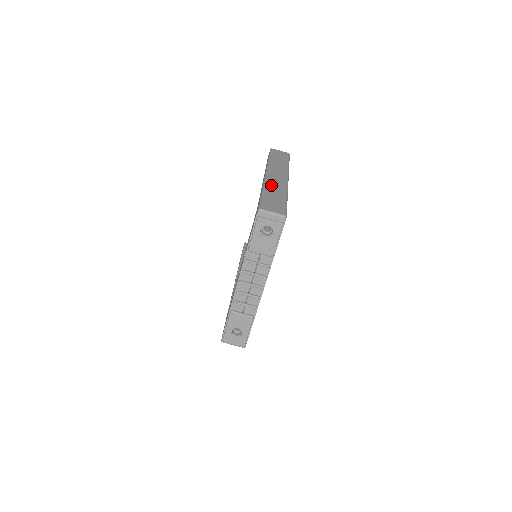
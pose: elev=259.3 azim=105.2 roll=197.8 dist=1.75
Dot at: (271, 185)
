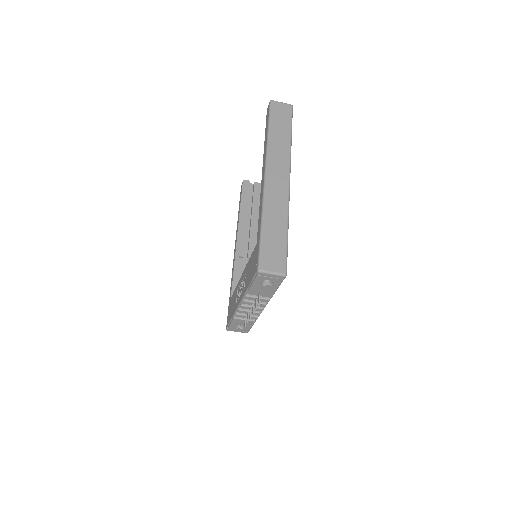
Dot at: (271, 207)
